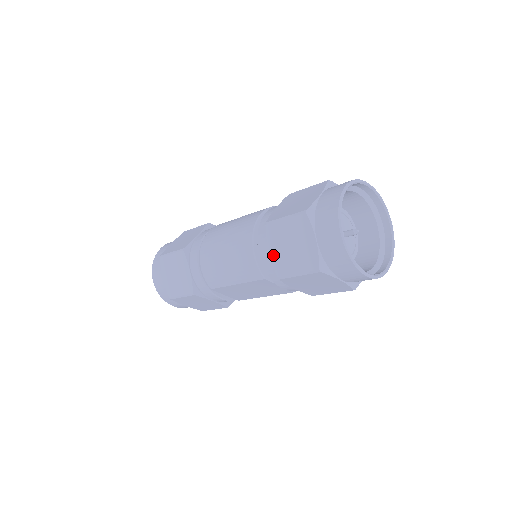
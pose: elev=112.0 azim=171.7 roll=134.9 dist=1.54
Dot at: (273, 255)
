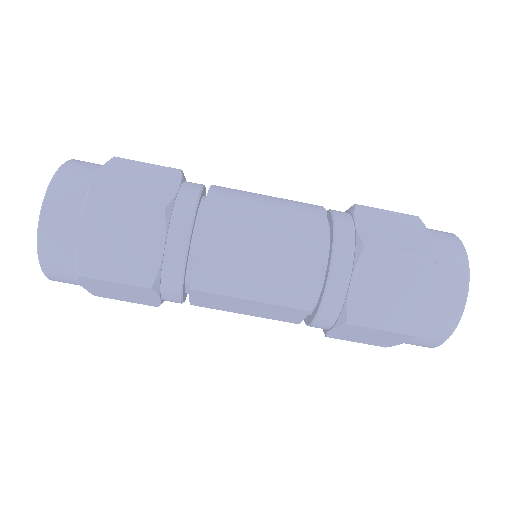
Dot at: (355, 291)
